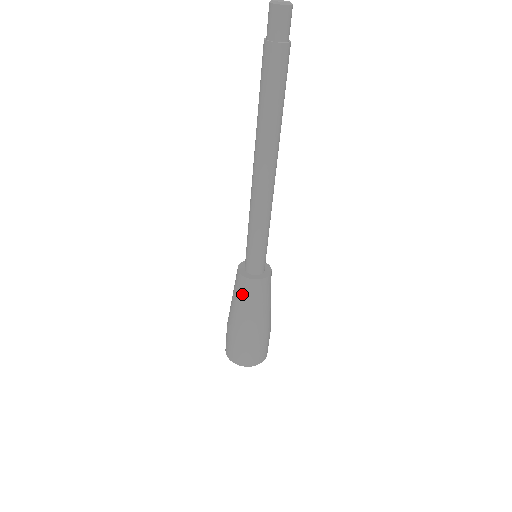
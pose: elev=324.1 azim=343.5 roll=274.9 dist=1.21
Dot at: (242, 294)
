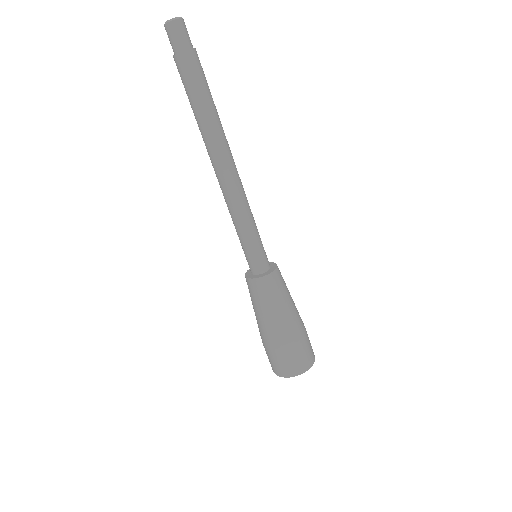
Dot at: (259, 298)
